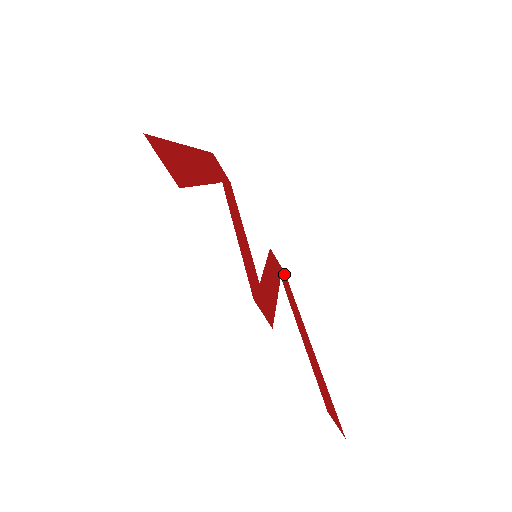
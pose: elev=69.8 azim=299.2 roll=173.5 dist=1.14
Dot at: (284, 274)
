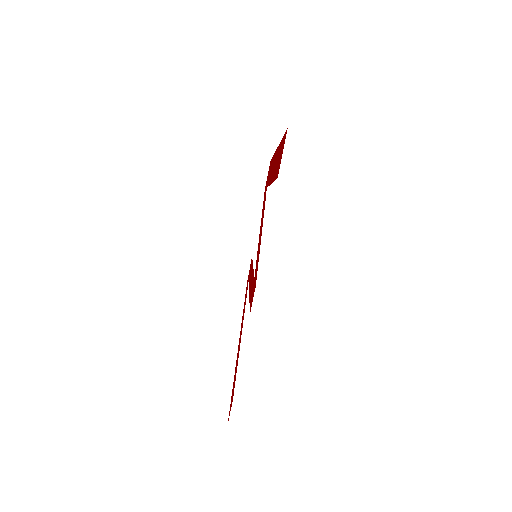
Dot at: (247, 282)
